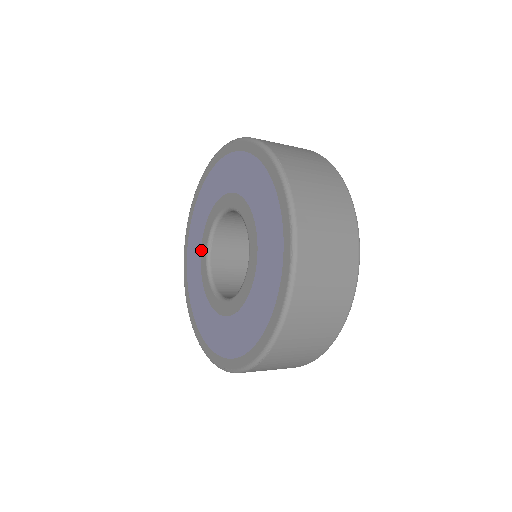
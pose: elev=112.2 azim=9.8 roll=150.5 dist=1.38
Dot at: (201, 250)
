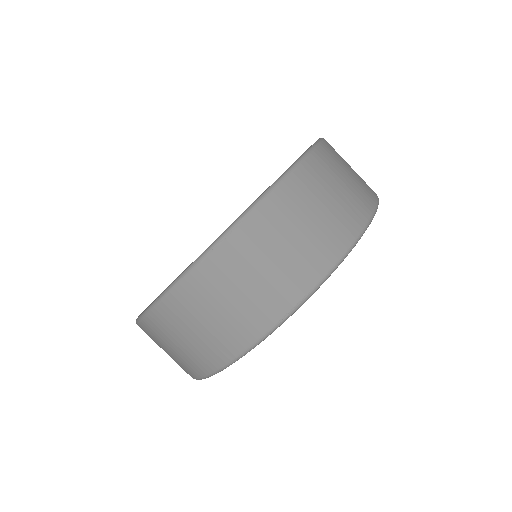
Dot at: occluded
